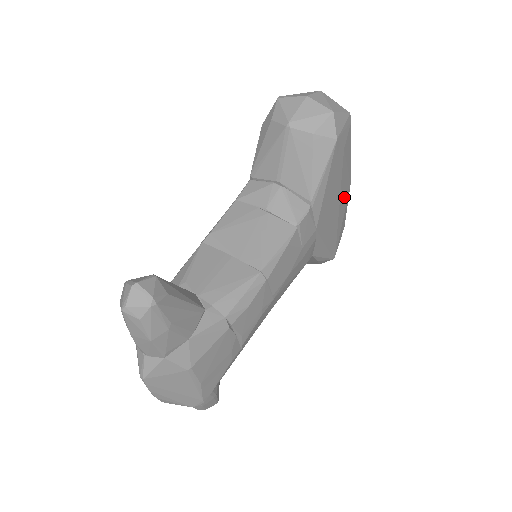
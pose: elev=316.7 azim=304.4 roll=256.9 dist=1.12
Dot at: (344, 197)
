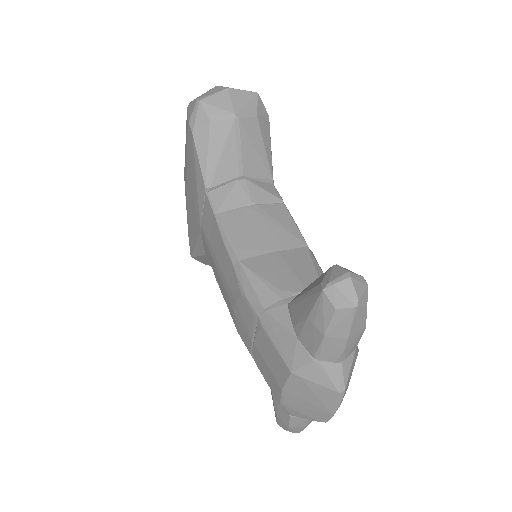
Dot at: occluded
